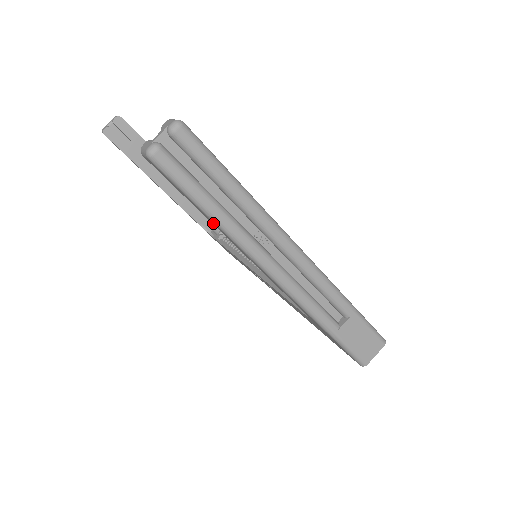
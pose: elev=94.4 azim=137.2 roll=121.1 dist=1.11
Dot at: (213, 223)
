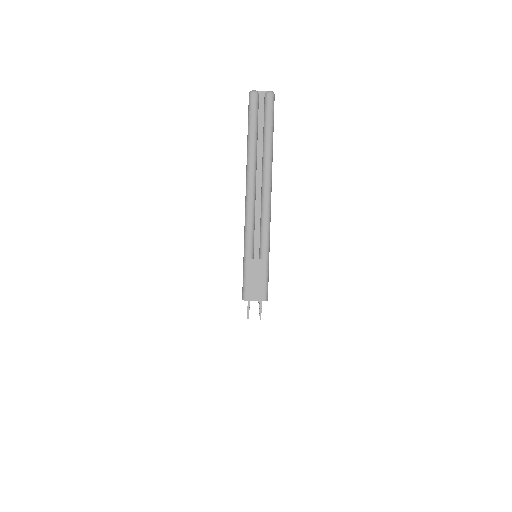
Dot at: occluded
